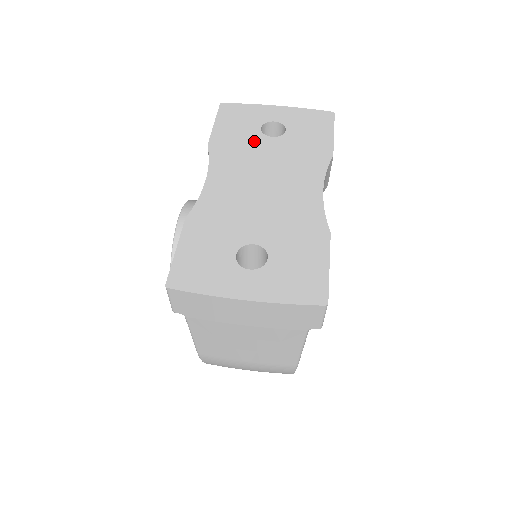
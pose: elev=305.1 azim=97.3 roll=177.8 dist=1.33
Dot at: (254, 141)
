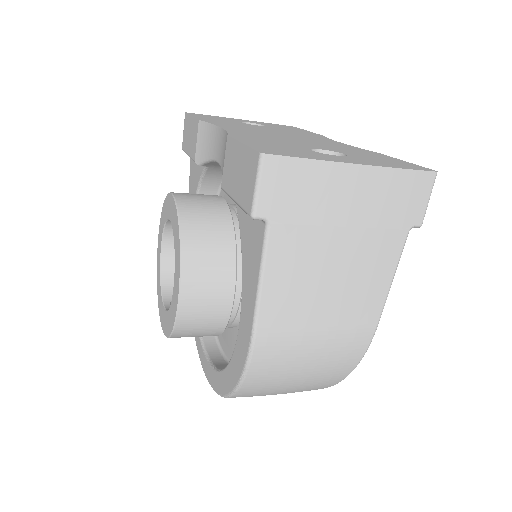
Dot at: (243, 124)
